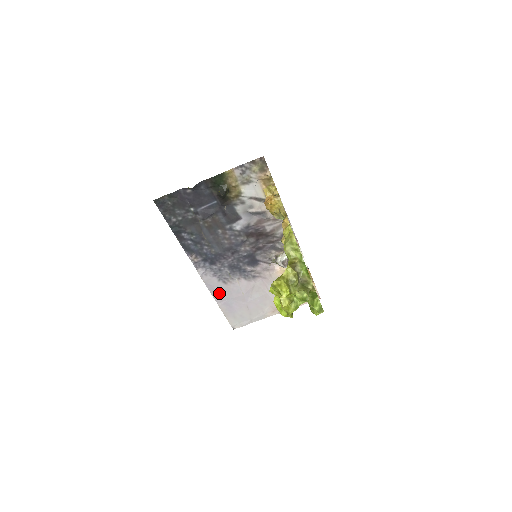
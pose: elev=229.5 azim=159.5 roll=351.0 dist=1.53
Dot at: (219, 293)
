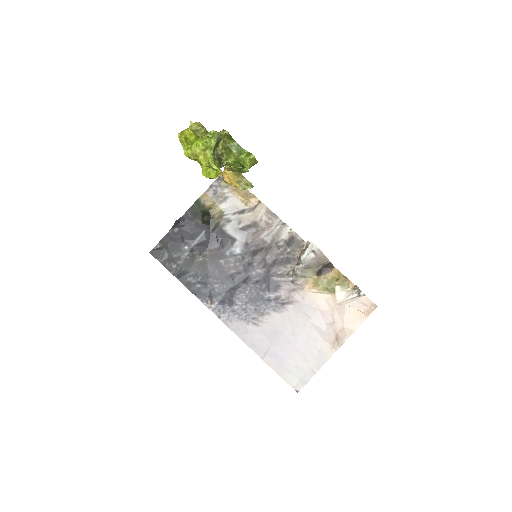
Dot at: (255, 341)
